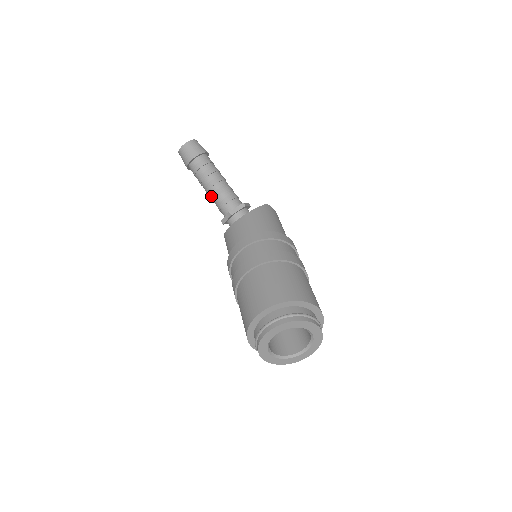
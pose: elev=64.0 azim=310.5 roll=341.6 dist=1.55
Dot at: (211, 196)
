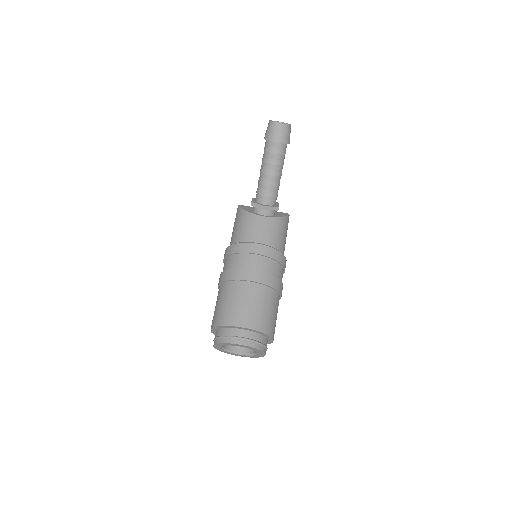
Dot at: (262, 179)
